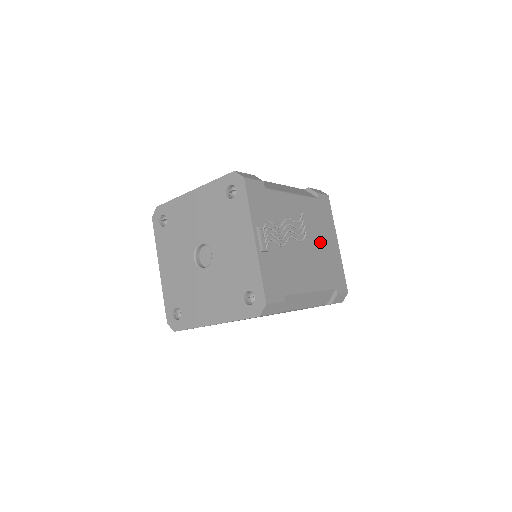
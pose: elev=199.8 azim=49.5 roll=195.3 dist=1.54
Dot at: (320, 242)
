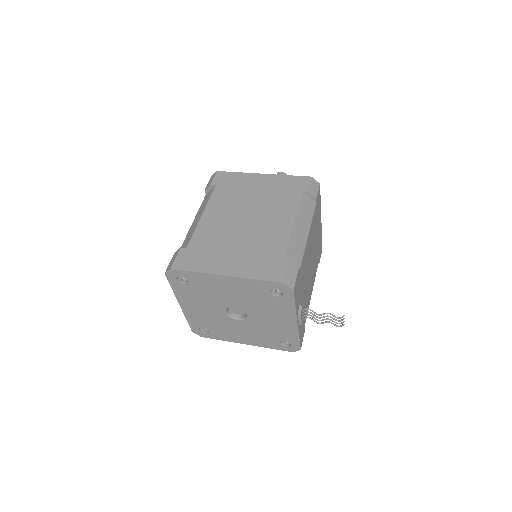
Dot at: (316, 243)
